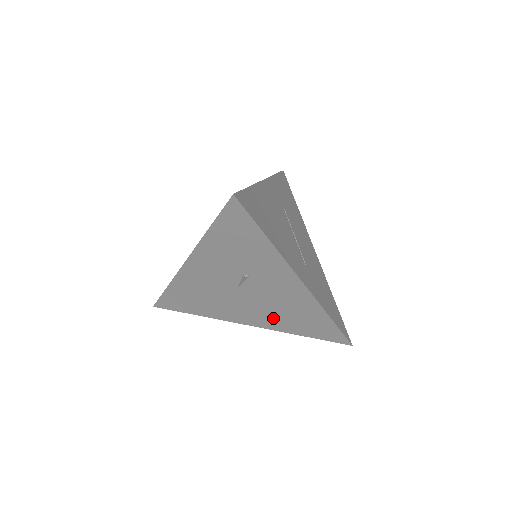
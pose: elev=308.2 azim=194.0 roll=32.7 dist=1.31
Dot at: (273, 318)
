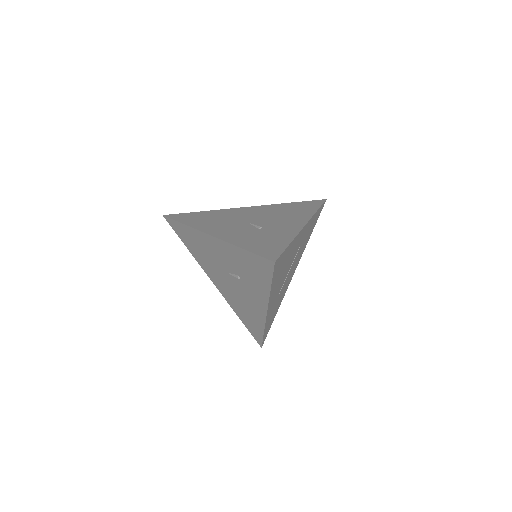
Dot at: (232, 298)
